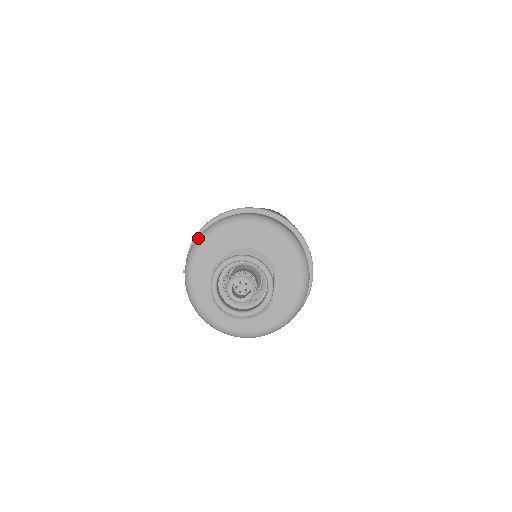
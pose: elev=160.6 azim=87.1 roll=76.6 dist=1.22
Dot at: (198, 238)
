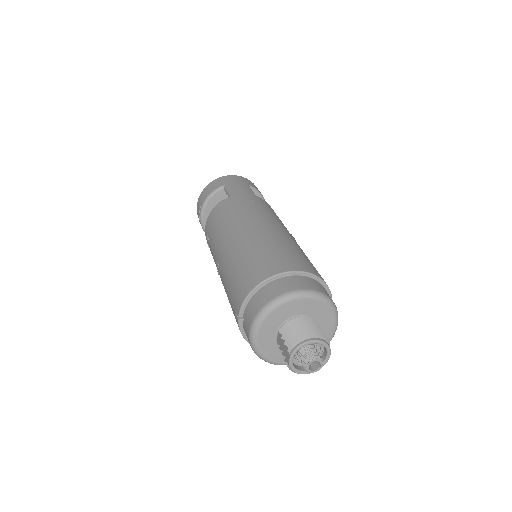
Dot at: (264, 310)
